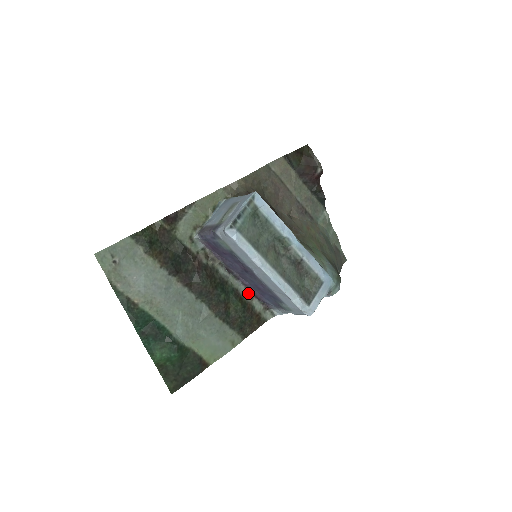
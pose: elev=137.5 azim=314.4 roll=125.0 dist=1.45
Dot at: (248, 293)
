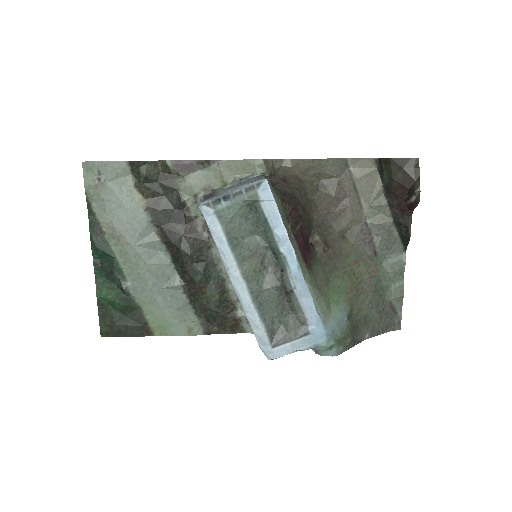
Dot at: occluded
